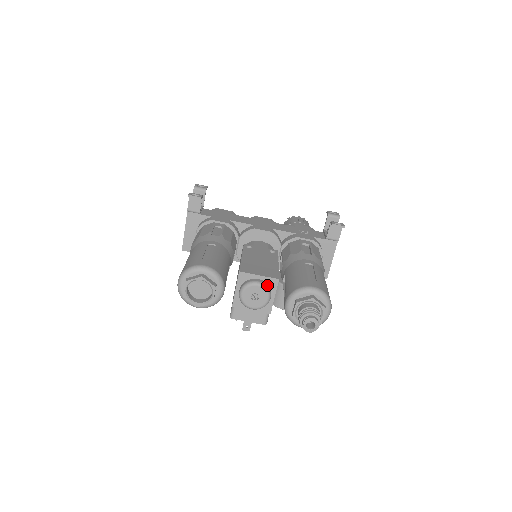
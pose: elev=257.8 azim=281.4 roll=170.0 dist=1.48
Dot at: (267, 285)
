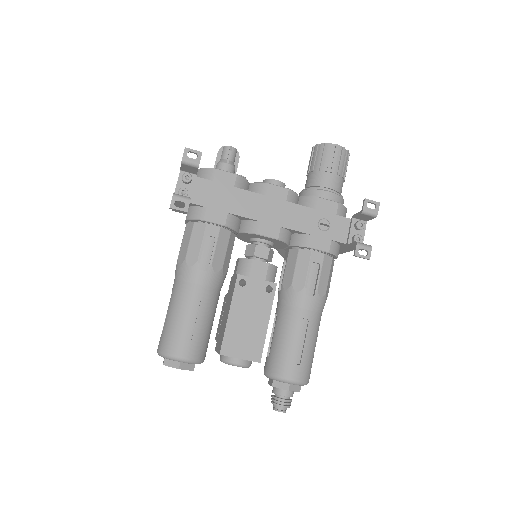
Dot at: (248, 363)
